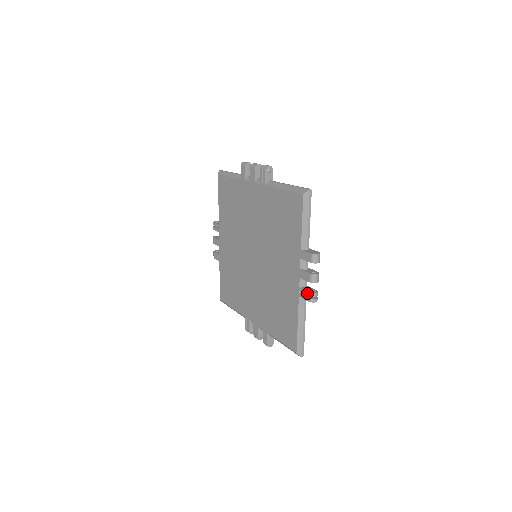
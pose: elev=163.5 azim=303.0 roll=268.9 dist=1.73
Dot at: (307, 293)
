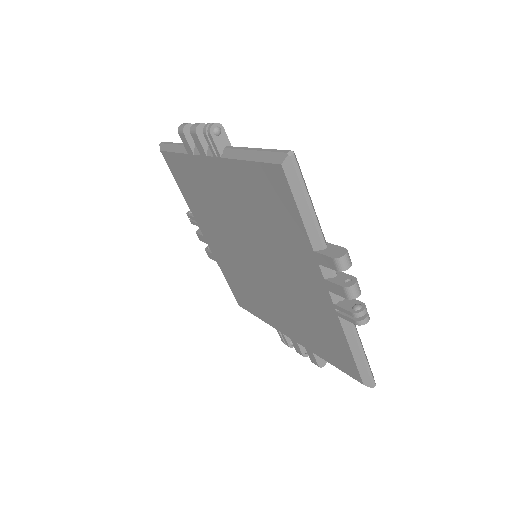
Dot at: (349, 313)
